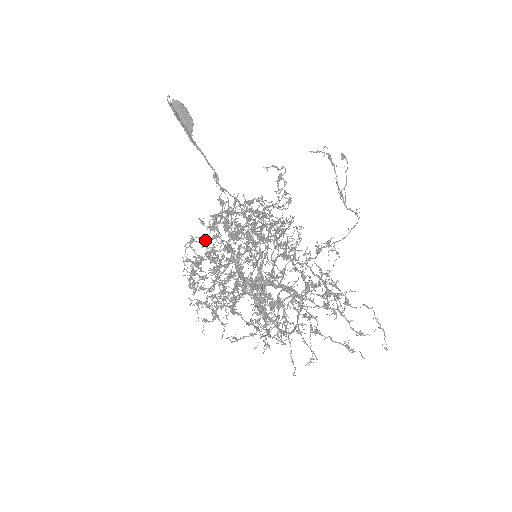
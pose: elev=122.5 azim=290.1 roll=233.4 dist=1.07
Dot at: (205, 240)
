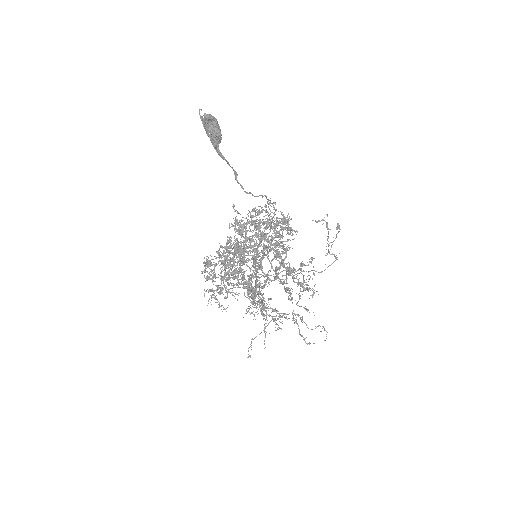
Dot at: occluded
